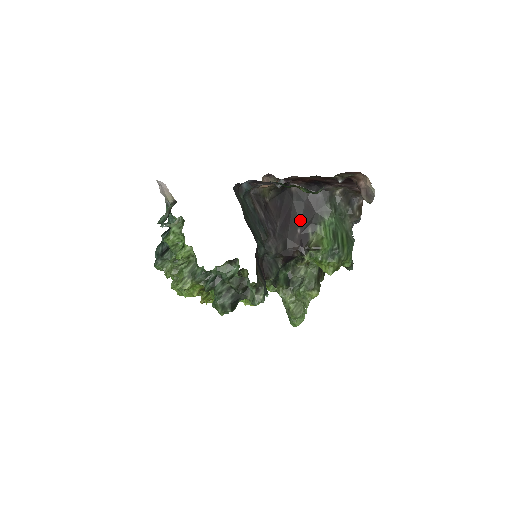
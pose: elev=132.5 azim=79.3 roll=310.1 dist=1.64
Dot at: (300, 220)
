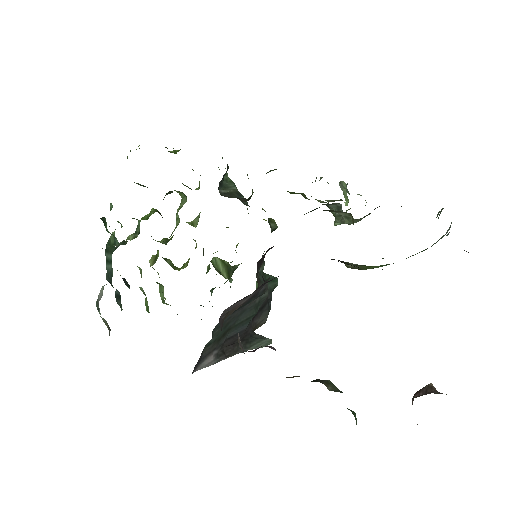
Dot at: occluded
